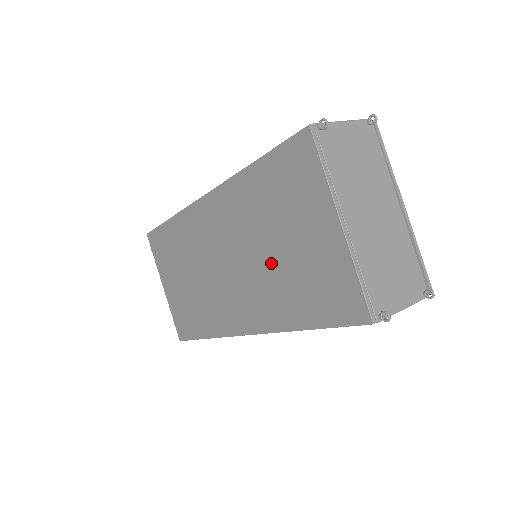
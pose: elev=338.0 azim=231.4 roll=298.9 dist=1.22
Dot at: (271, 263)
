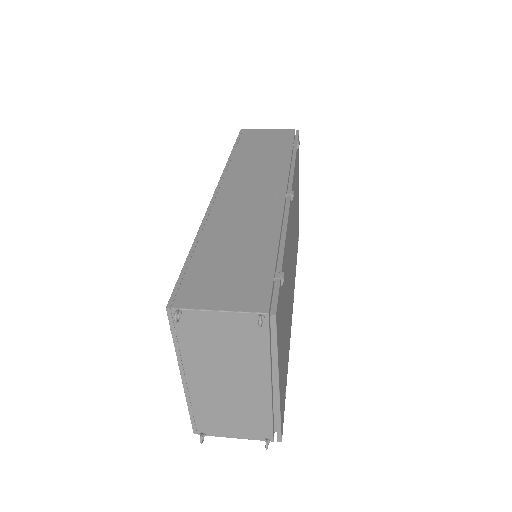
Dot at: occluded
